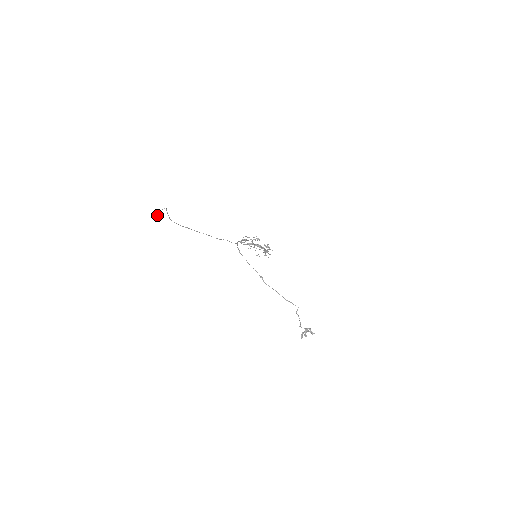
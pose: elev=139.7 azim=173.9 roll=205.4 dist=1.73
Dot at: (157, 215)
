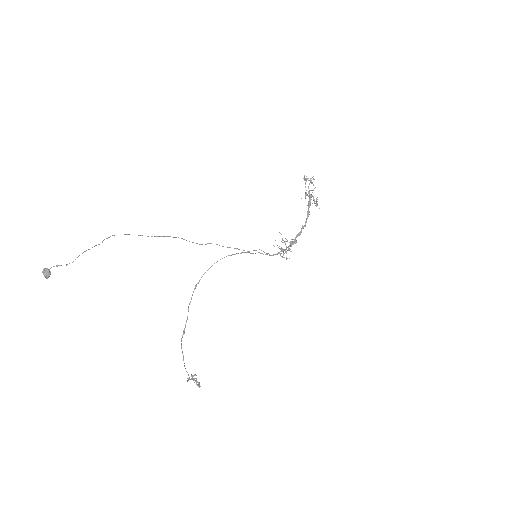
Dot at: (44, 275)
